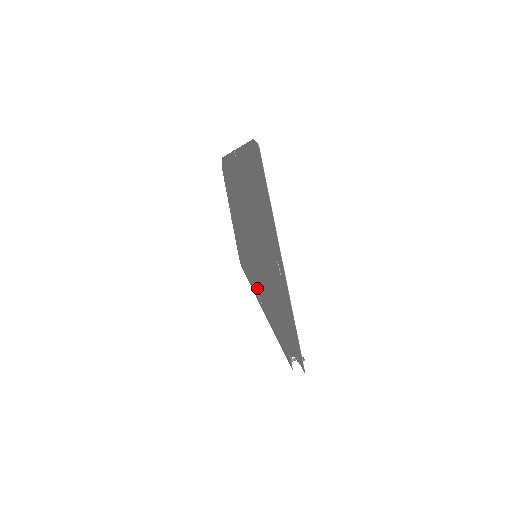
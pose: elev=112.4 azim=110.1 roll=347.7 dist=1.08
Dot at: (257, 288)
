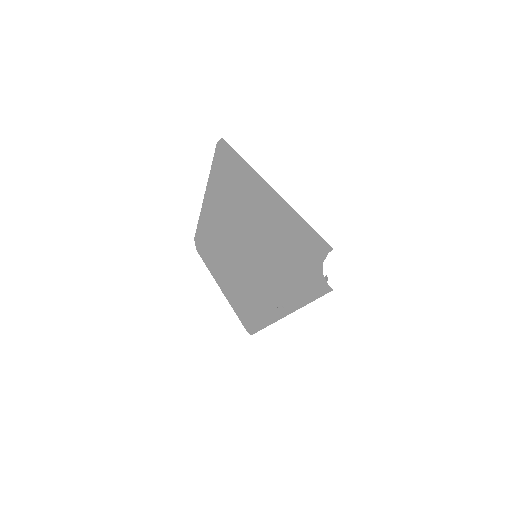
Dot at: (273, 300)
